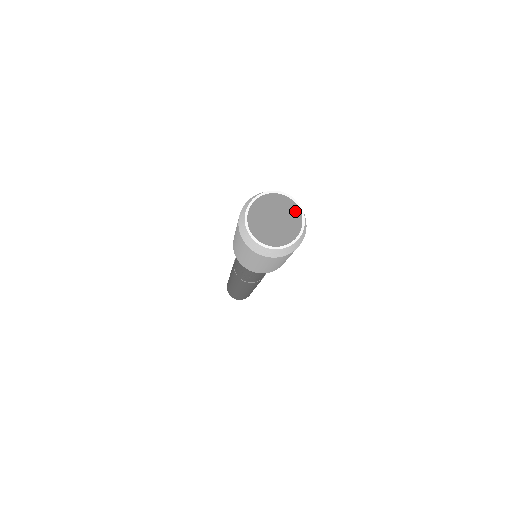
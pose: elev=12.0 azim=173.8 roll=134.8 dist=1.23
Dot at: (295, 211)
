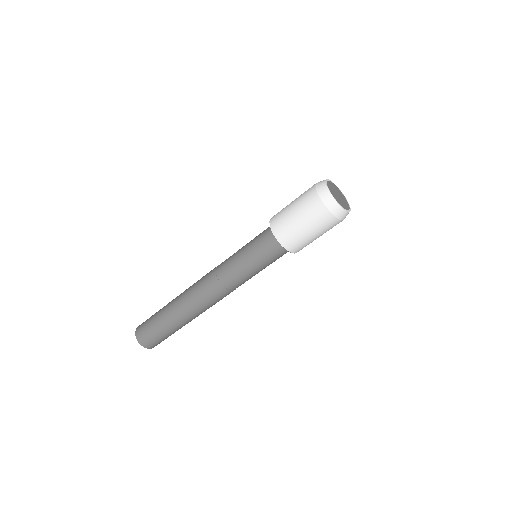
Dot at: (348, 206)
